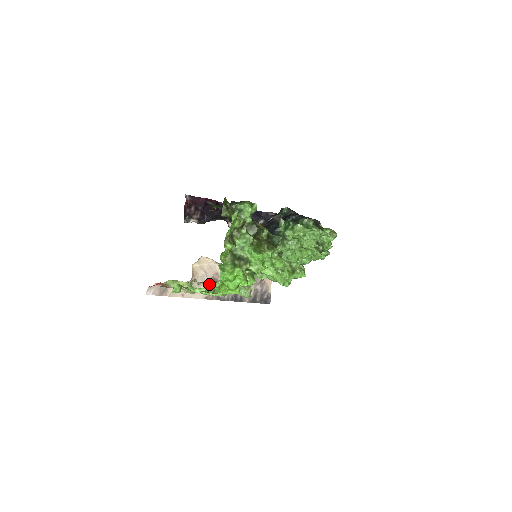
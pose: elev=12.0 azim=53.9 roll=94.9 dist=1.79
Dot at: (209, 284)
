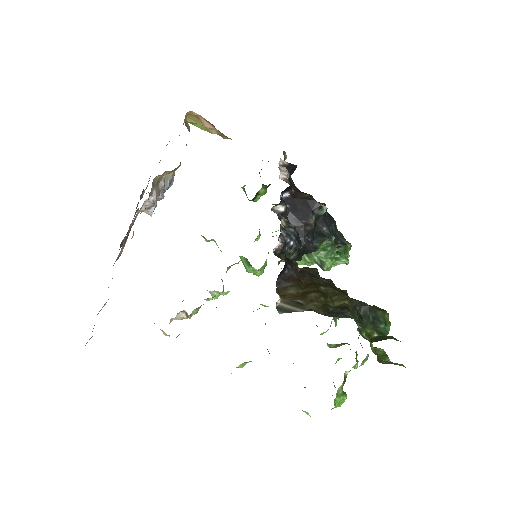
Dot at: (196, 309)
